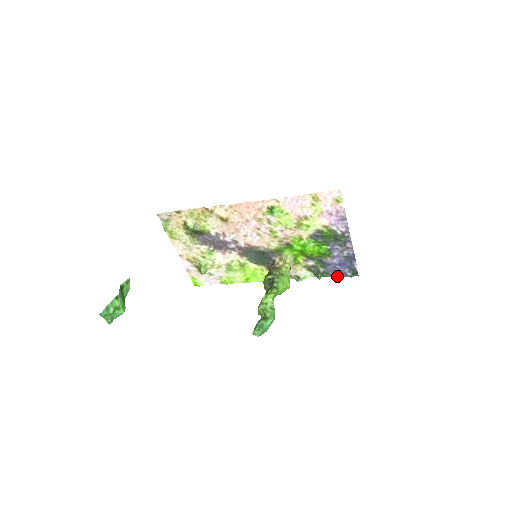
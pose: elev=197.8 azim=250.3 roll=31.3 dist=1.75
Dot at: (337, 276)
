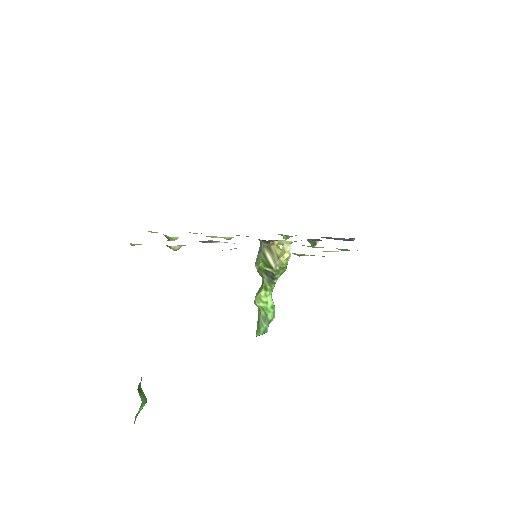
Dot at: occluded
